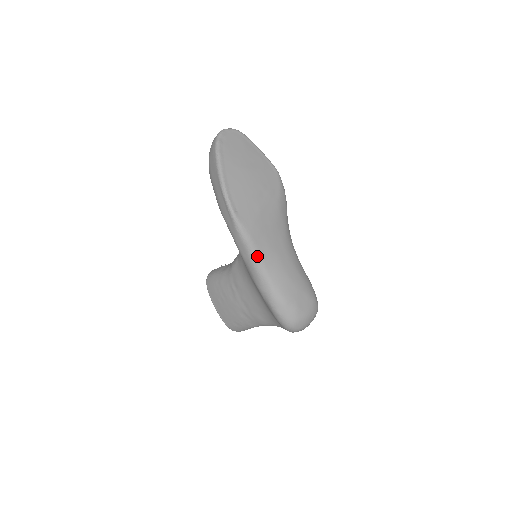
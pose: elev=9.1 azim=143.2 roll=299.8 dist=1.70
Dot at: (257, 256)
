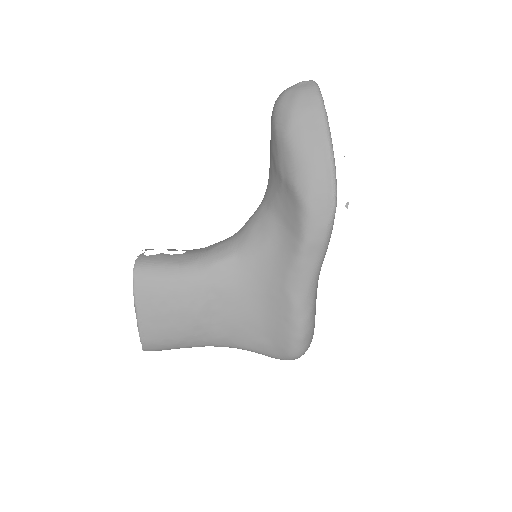
Dot at: (321, 266)
